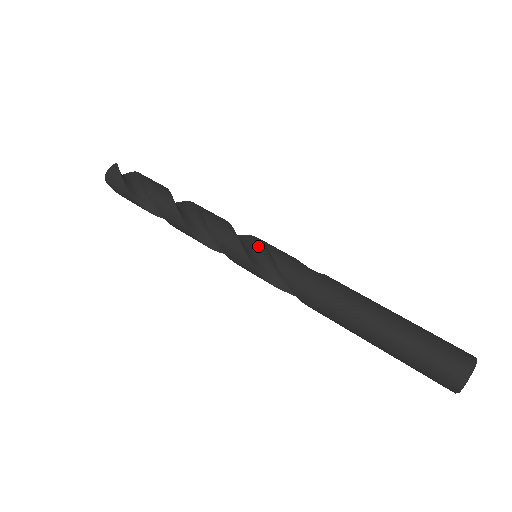
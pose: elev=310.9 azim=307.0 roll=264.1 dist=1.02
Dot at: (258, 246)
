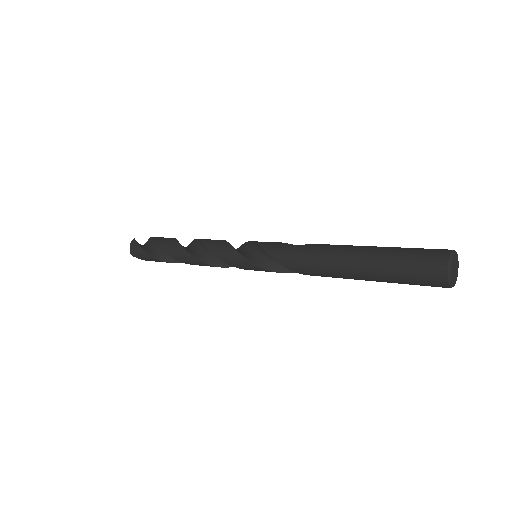
Dot at: (253, 247)
